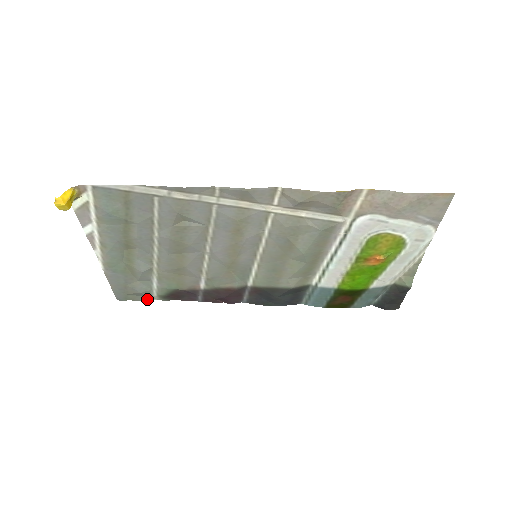
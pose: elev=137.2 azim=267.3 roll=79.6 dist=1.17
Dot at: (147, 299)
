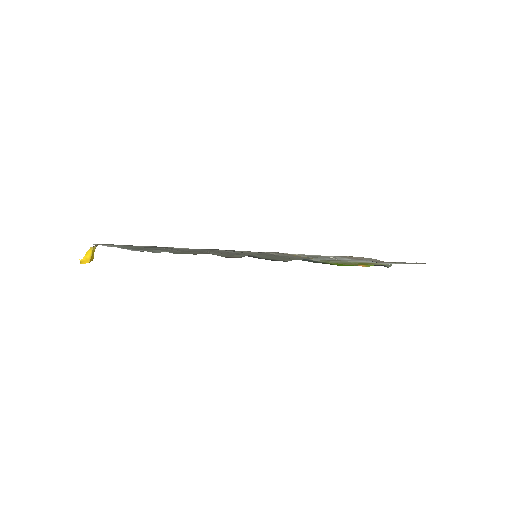
Dot at: occluded
